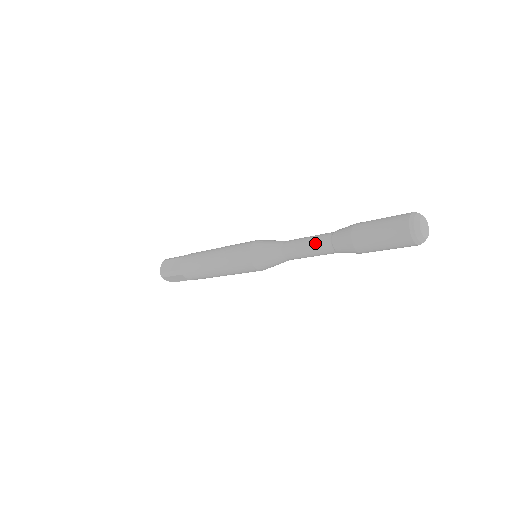
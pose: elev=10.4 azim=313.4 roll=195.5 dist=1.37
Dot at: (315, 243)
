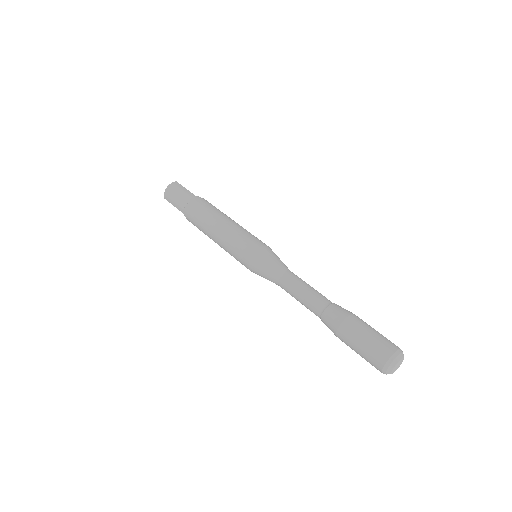
Dot at: occluded
